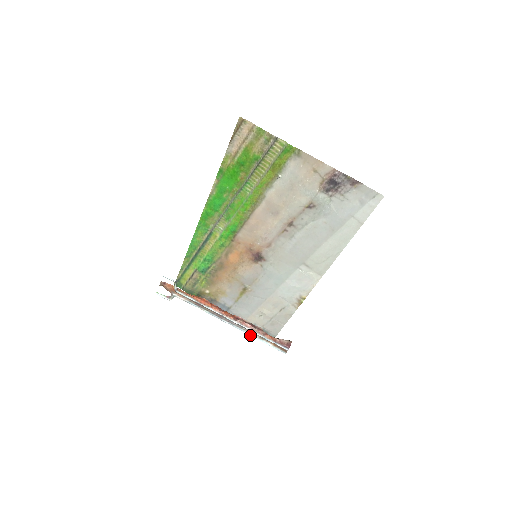
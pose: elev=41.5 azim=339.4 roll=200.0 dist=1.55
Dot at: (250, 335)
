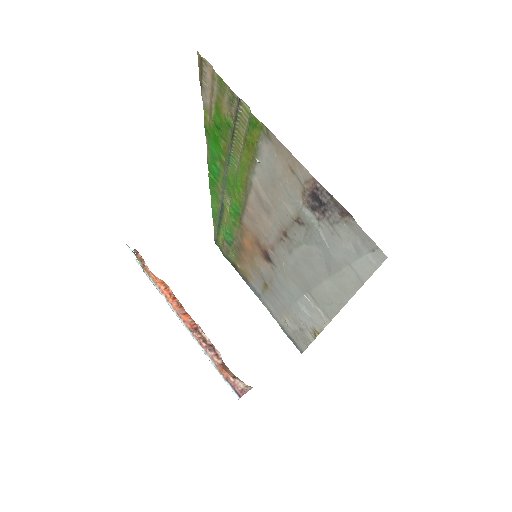
Dot at: occluded
